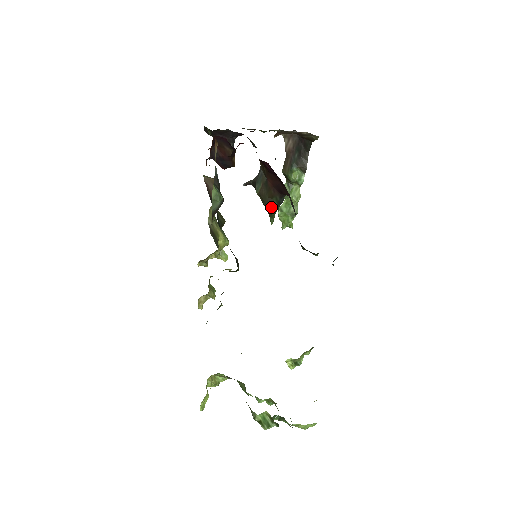
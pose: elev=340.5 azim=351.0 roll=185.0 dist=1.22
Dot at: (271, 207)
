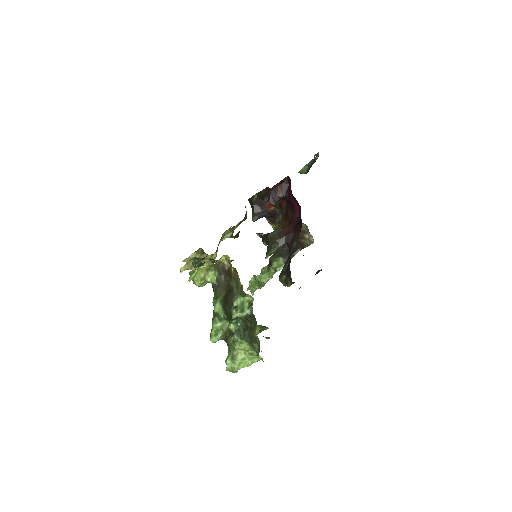
Dot at: (274, 247)
